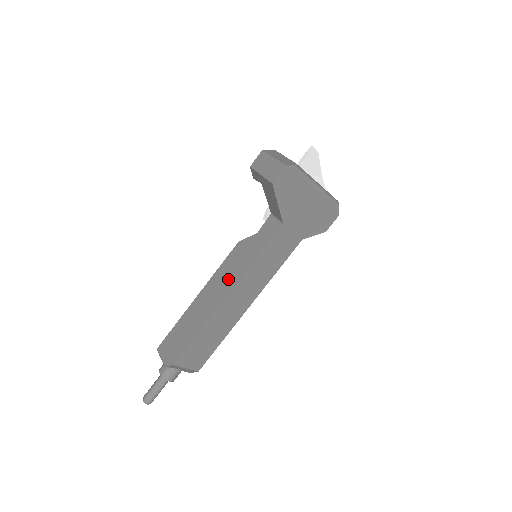
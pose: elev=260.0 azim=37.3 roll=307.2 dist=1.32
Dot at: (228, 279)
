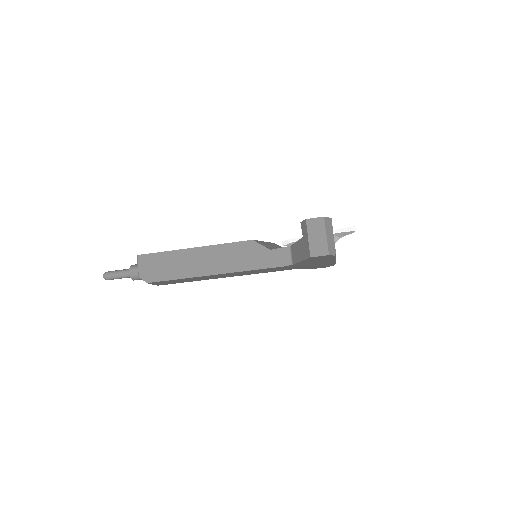
Dot at: (226, 262)
